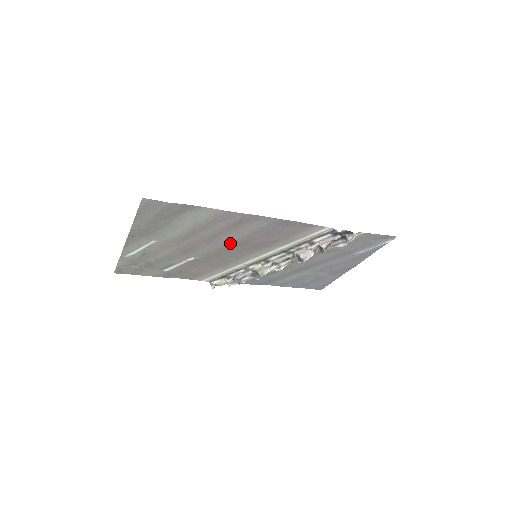
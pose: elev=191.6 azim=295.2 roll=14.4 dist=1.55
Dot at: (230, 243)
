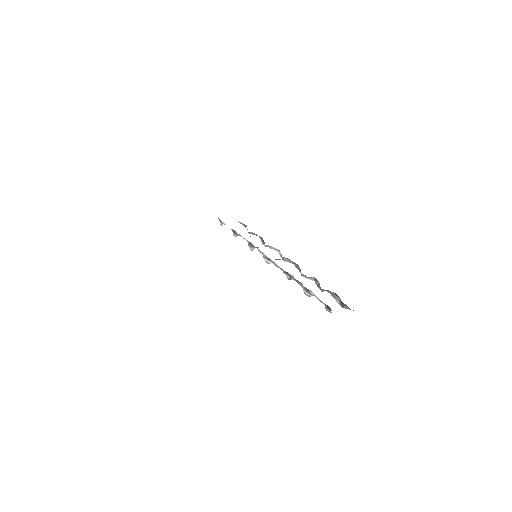
Dot at: occluded
